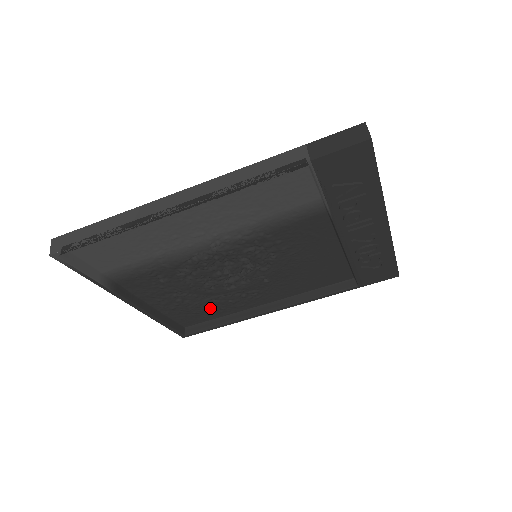
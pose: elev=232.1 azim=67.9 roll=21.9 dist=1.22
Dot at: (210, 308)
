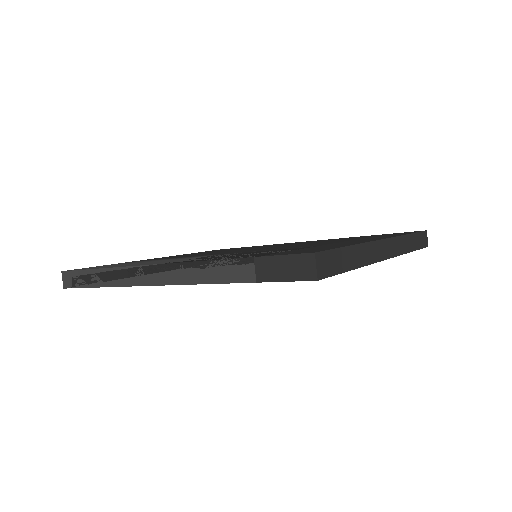
Dot at: occluded
